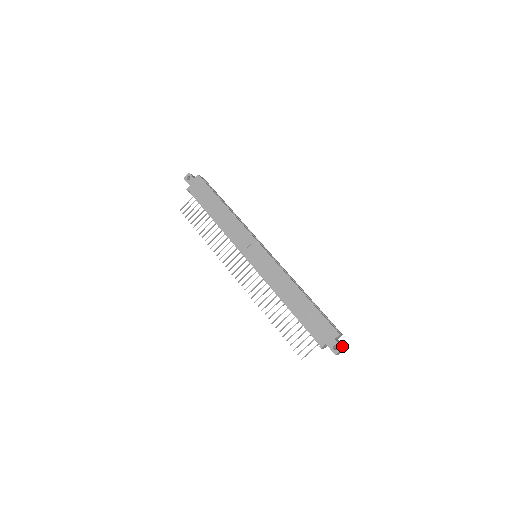
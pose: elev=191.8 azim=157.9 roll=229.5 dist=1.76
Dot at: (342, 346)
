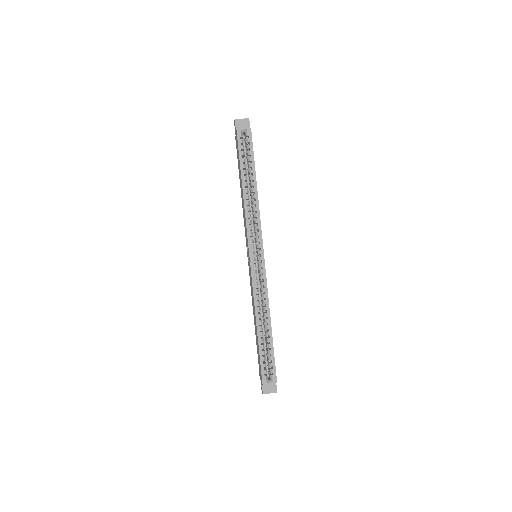
Dot at: (269, 390)
